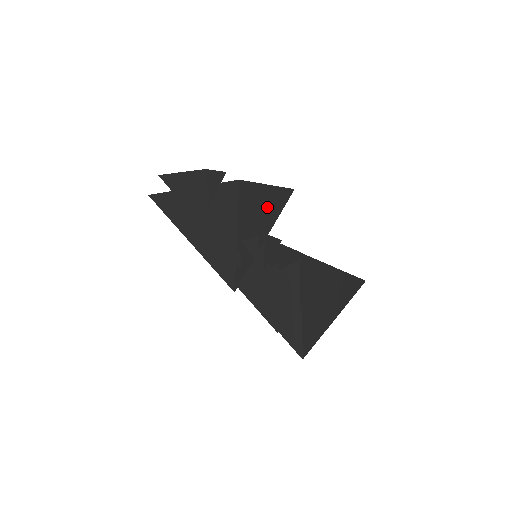
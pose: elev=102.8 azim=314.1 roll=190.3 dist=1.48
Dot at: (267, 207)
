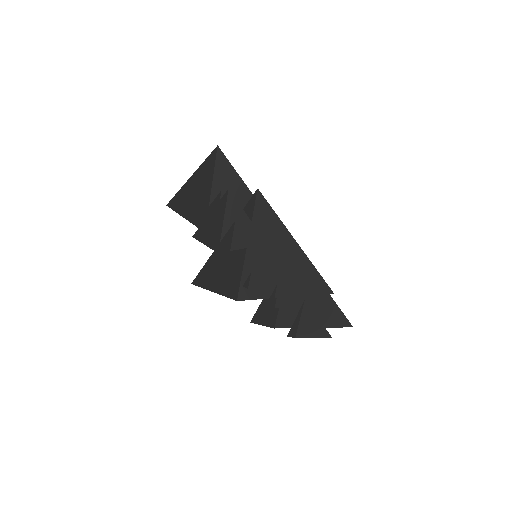
Dot at: (295, 270)
